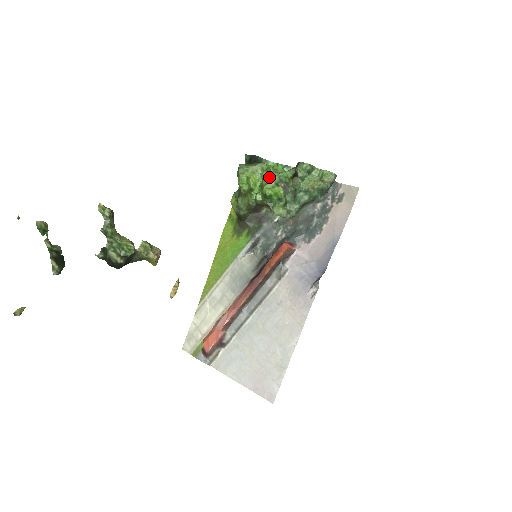
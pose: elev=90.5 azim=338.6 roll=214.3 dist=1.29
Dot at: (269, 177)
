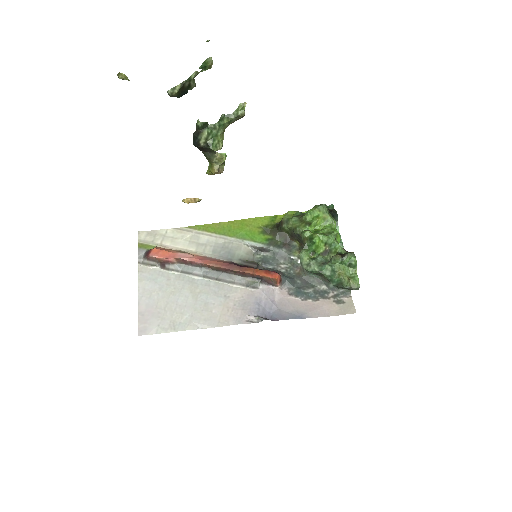
Dot at: (328, 234)
